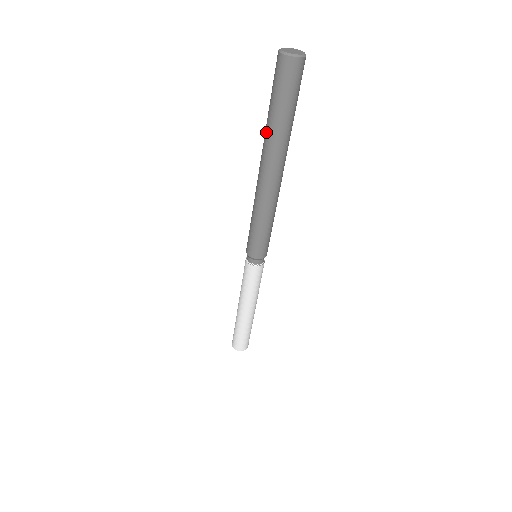
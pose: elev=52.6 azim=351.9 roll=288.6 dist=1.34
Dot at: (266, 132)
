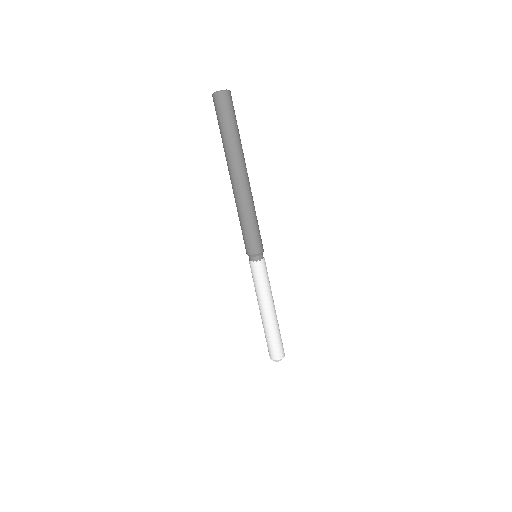
Dot at: occluded
